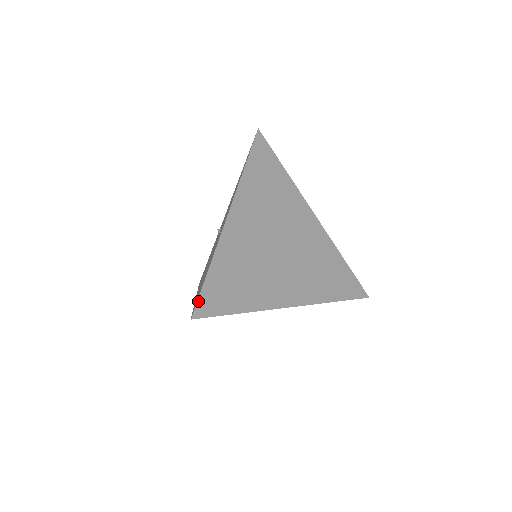
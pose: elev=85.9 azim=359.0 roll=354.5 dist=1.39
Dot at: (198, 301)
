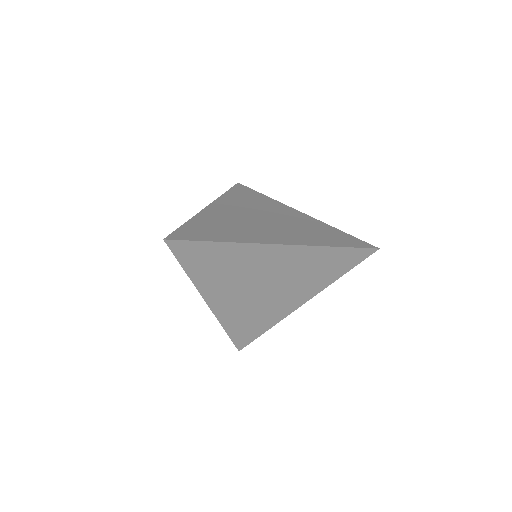
Dot at: (172, 233)
